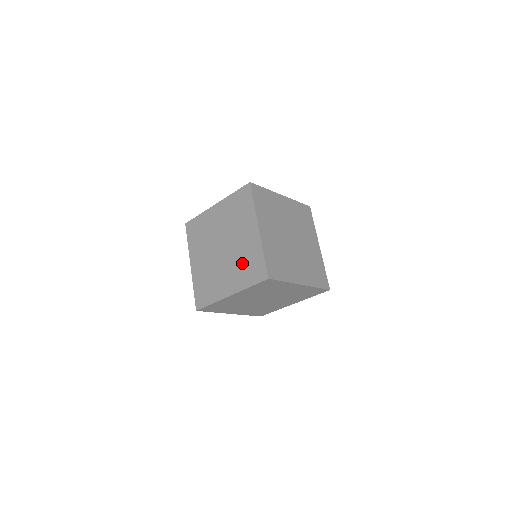
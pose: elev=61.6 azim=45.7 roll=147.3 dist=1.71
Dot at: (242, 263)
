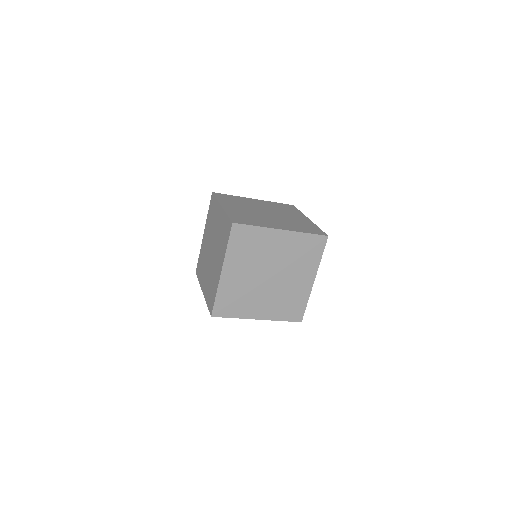
Dot at: (211, 282)
